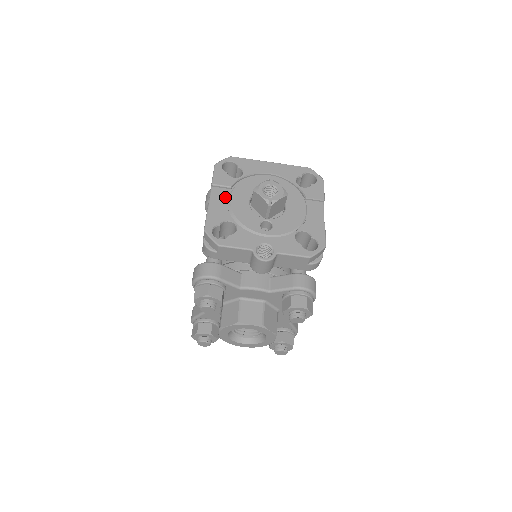
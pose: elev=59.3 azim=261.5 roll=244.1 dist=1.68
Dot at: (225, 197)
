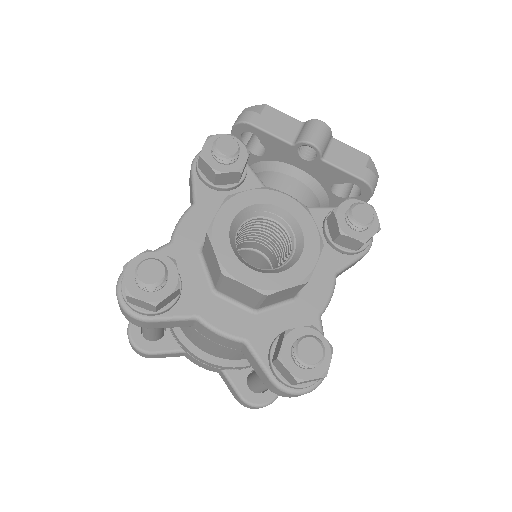
Dot at: occluded
